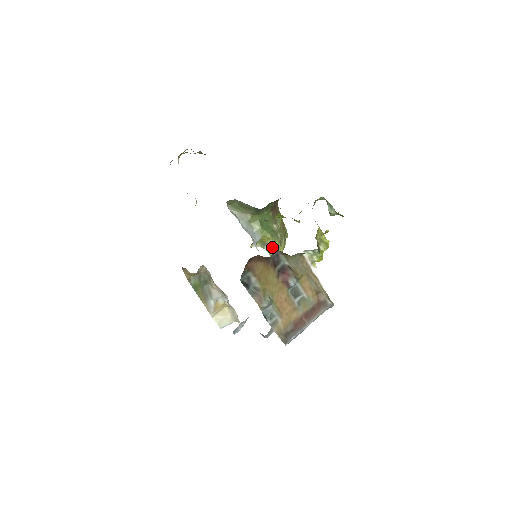
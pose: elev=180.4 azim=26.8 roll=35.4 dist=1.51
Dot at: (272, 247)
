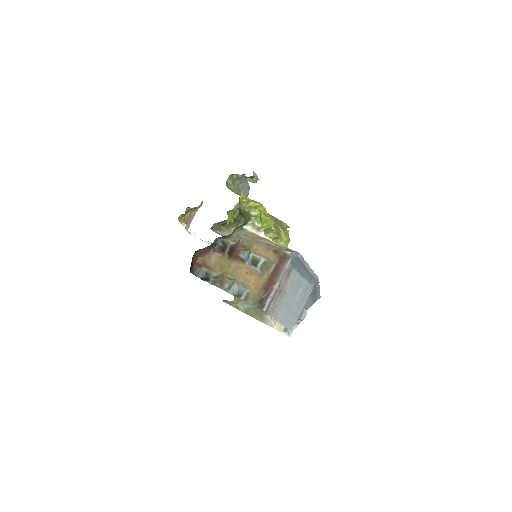
Dot at: (275, 241)
